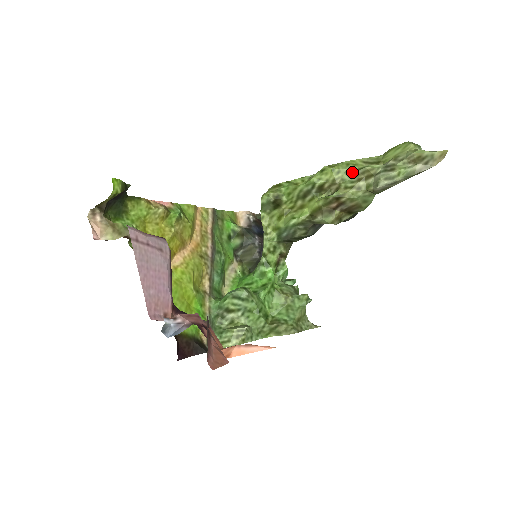
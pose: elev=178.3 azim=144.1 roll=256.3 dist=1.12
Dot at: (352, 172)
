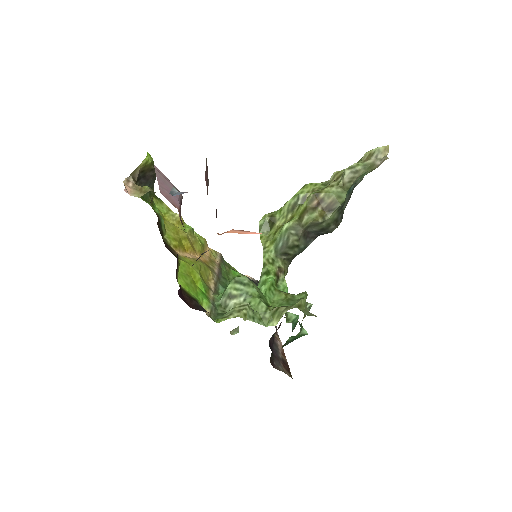
Dot at: (326, 182)
